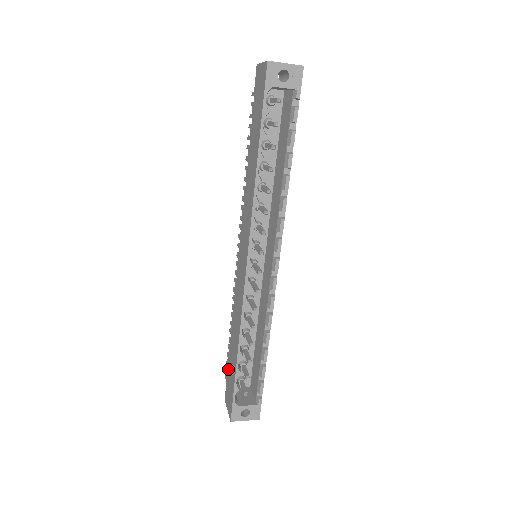
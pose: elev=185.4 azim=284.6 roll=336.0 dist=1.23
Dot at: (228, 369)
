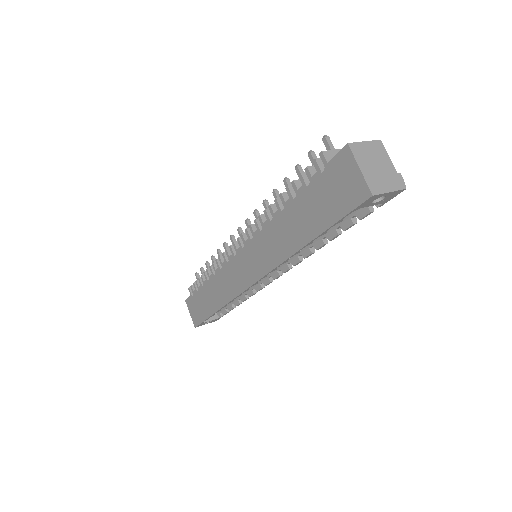
Dot at: (196, 294)
